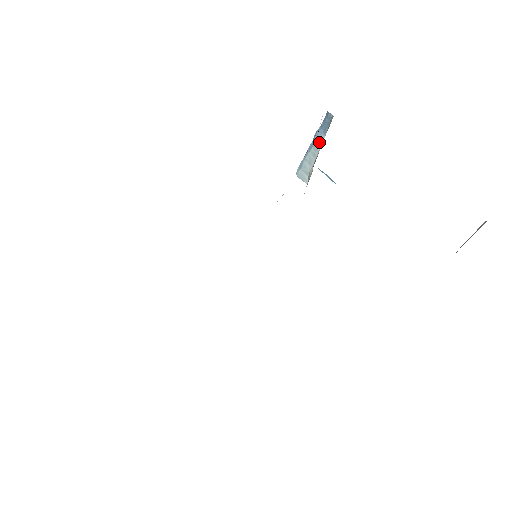
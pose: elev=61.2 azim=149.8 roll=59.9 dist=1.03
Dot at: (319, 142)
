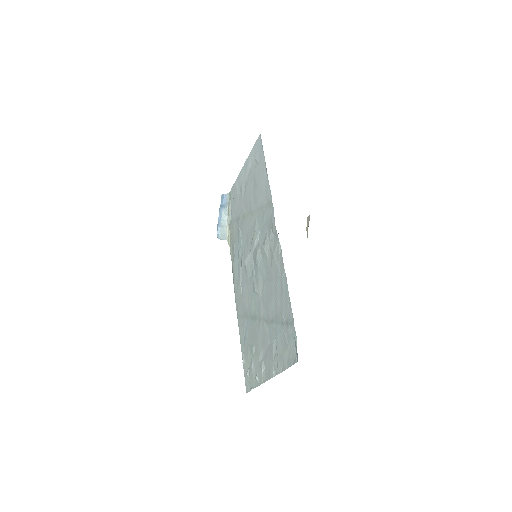
Dot at: (225, 212)
